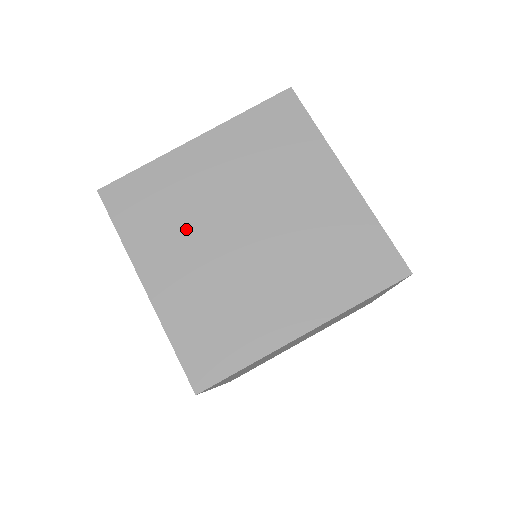
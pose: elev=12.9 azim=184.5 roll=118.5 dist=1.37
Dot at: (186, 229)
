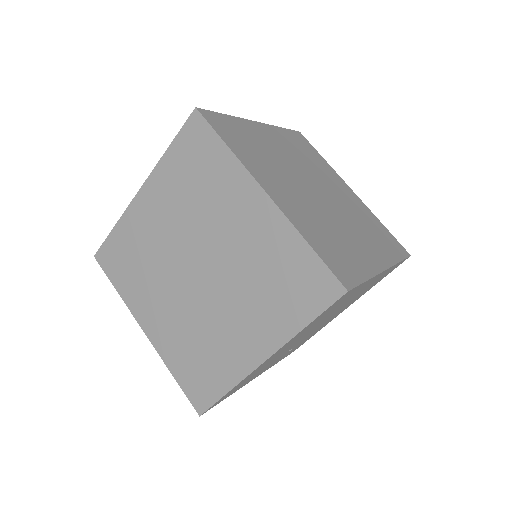
Dot at: (279, 170)
